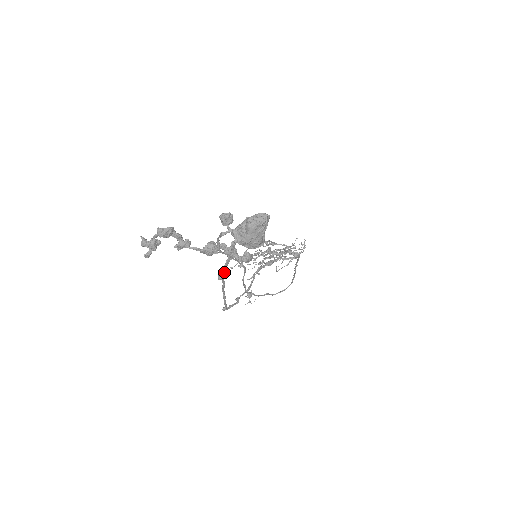
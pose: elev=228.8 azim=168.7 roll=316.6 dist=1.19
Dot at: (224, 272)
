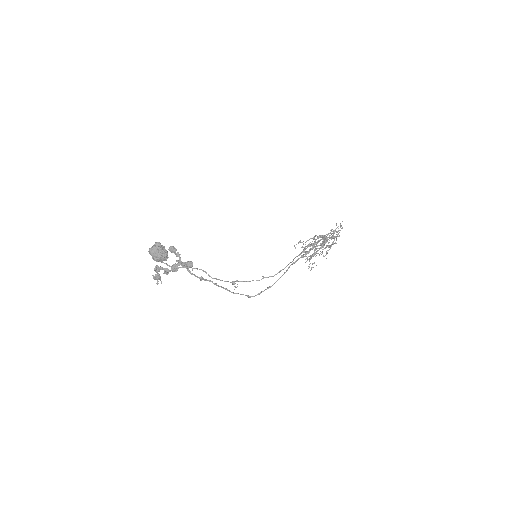
Dot at: (197, 276)
